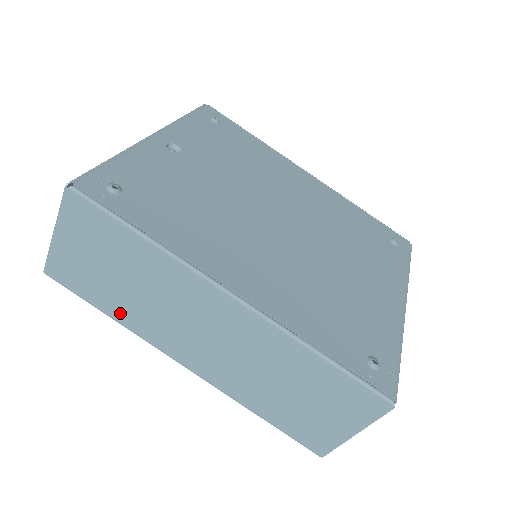
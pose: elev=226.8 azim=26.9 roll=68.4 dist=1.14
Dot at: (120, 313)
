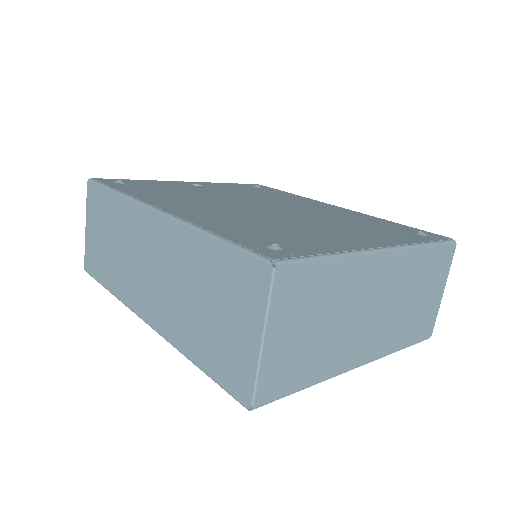
Dot at: (113, 282)
